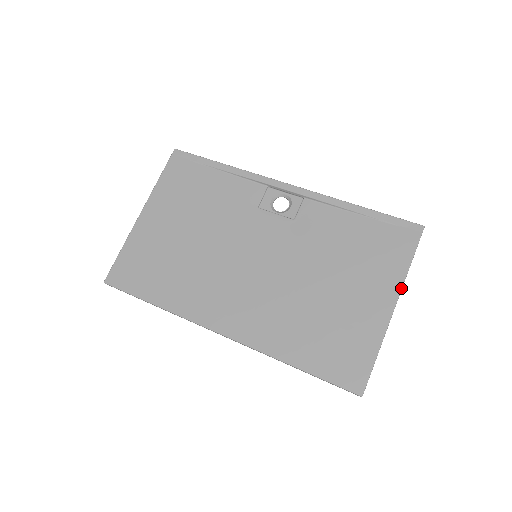
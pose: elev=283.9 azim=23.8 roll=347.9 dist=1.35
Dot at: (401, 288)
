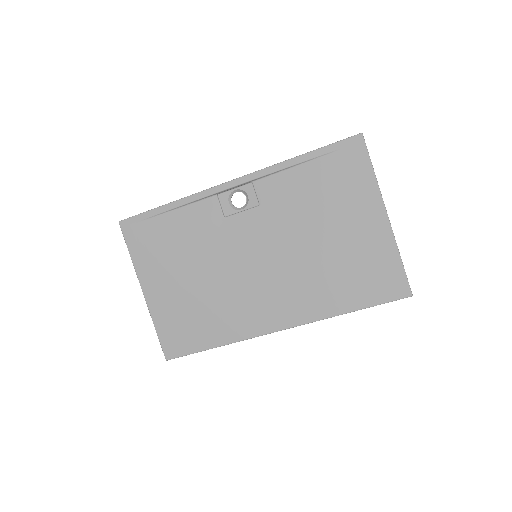
Dot at: (381, 197)
